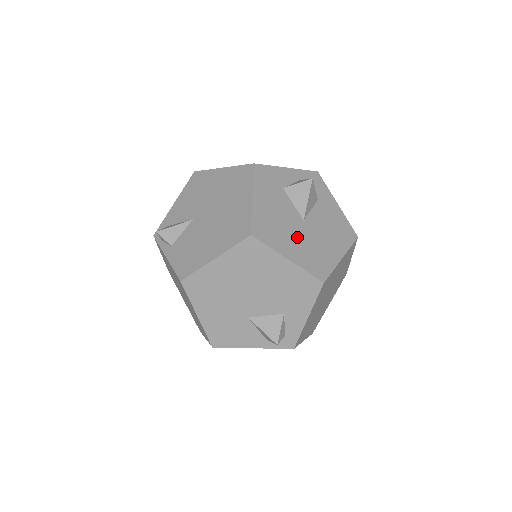
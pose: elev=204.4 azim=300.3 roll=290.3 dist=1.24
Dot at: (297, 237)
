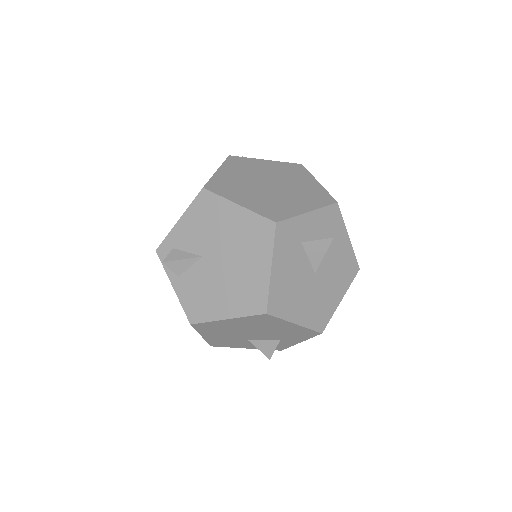
Dot at: (307, 296)
